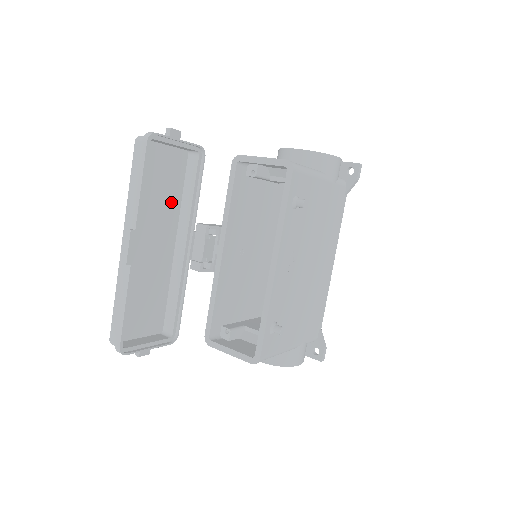
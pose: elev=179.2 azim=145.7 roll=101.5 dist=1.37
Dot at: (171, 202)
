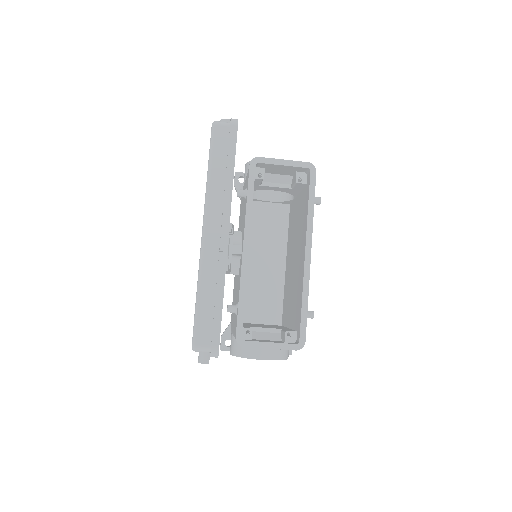
Dot at: occluded
